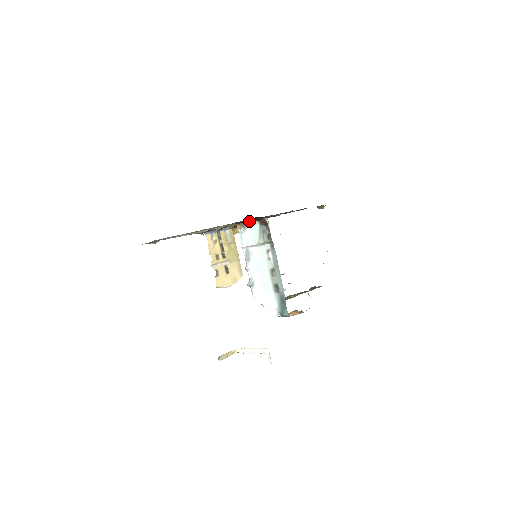
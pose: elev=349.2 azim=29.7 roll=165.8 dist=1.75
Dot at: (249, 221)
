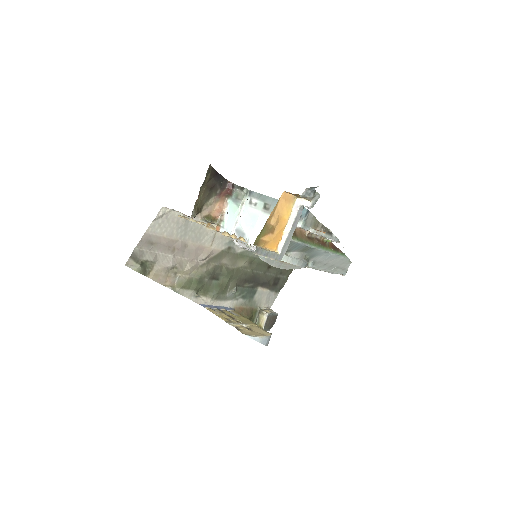
Dot at: (214, 182)
